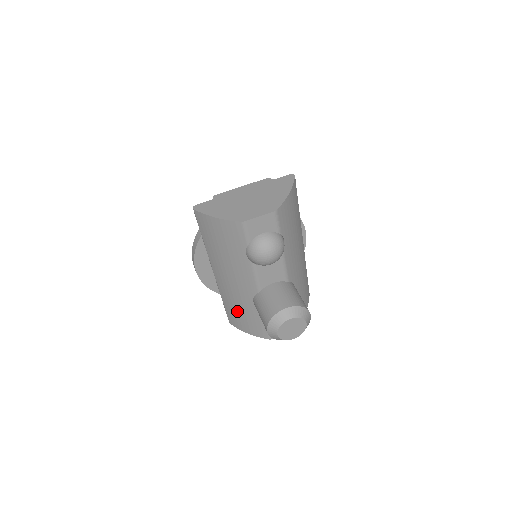
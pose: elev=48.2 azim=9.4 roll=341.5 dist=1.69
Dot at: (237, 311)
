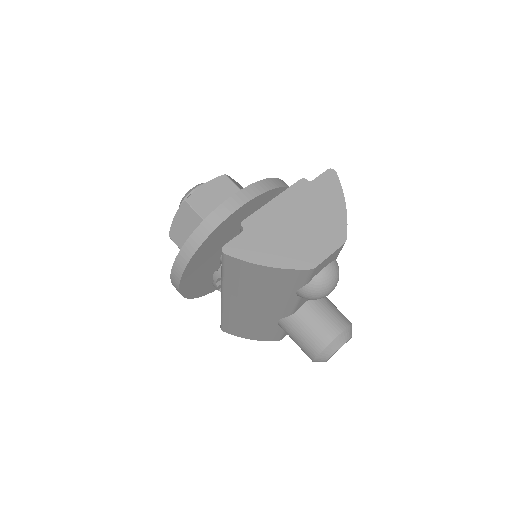
Dot at: (245, 327)
